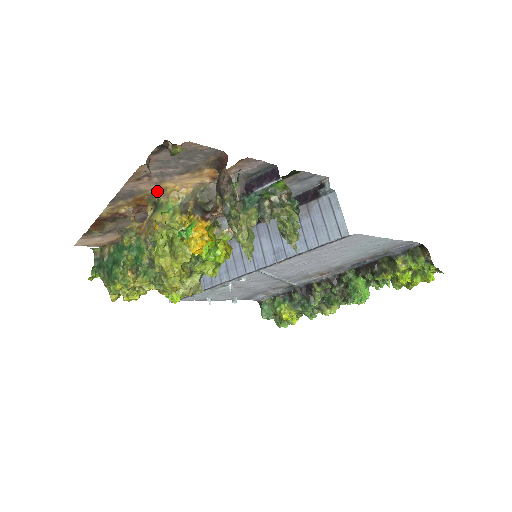
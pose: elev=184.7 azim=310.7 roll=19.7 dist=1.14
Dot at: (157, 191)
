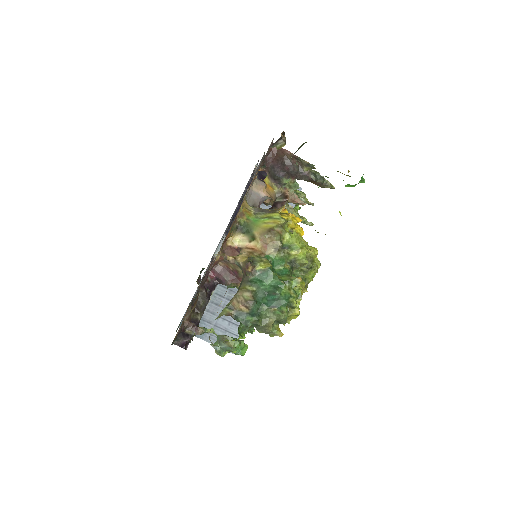
Dot at: occluded
